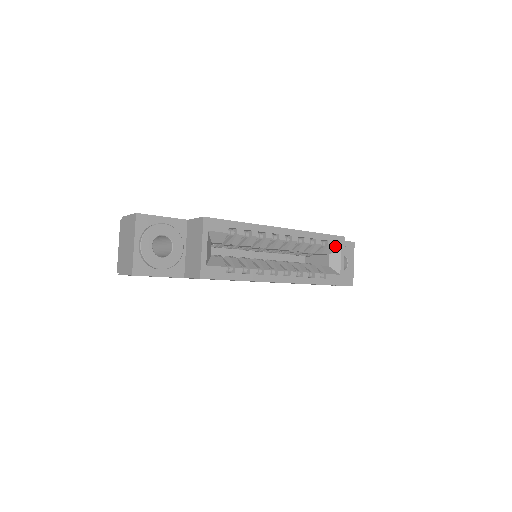
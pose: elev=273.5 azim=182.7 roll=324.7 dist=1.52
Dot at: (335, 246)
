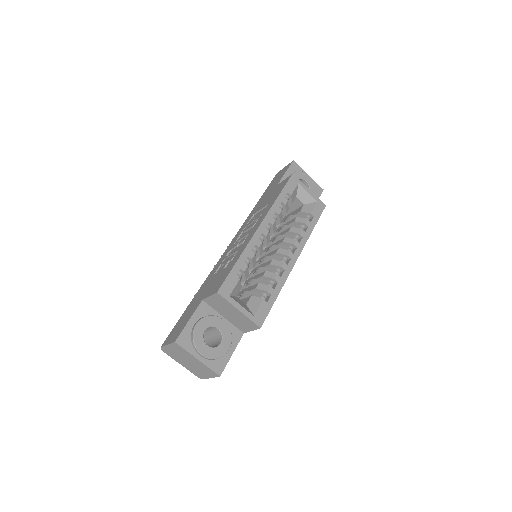
Dot at: (295, 189)
